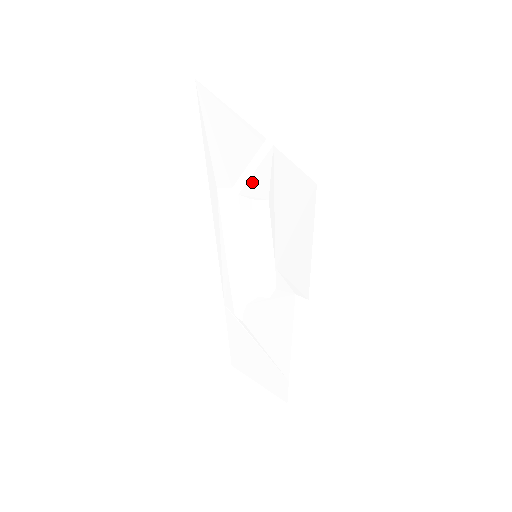
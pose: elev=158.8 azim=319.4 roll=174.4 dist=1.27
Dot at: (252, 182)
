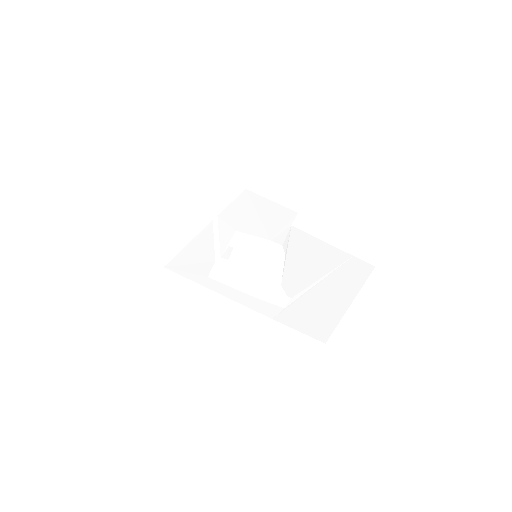
Dot at: (222, 241)
